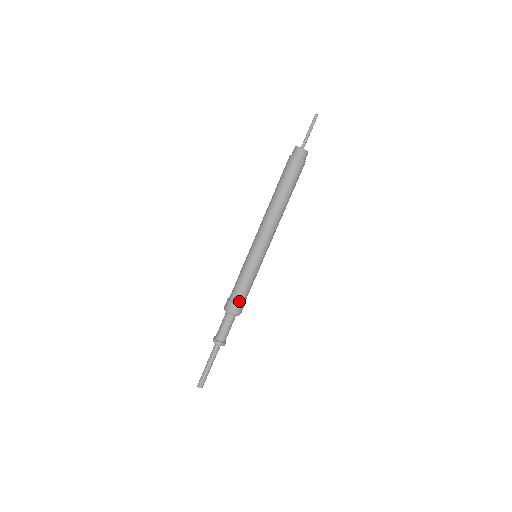
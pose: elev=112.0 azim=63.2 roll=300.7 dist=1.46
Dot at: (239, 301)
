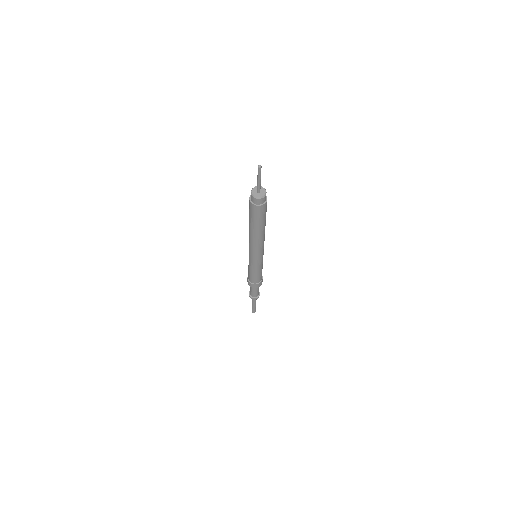
Dot at: (258, 282)
